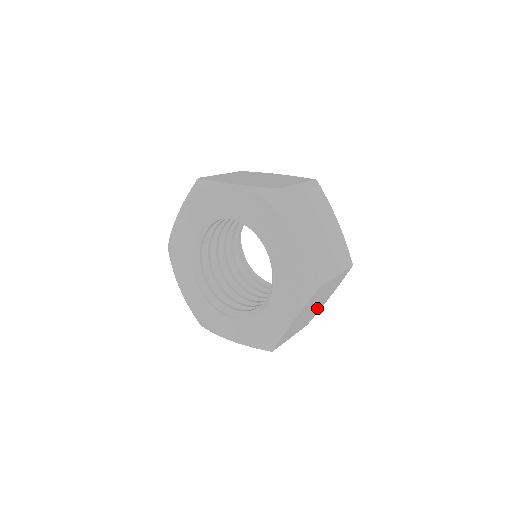
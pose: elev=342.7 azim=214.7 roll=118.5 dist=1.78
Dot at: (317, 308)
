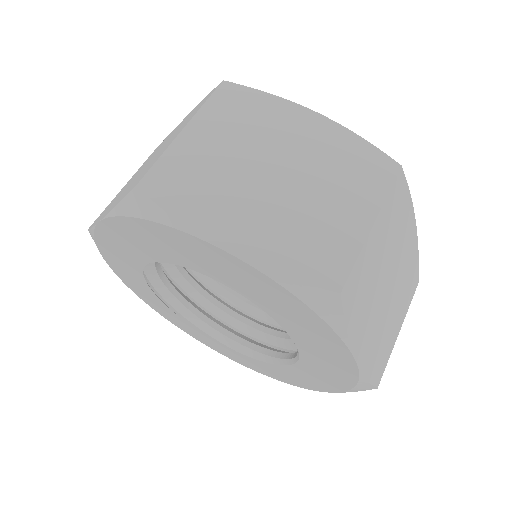
Dot at: occluded
